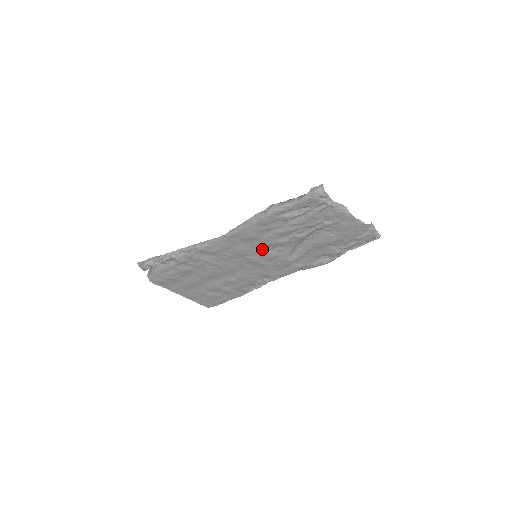
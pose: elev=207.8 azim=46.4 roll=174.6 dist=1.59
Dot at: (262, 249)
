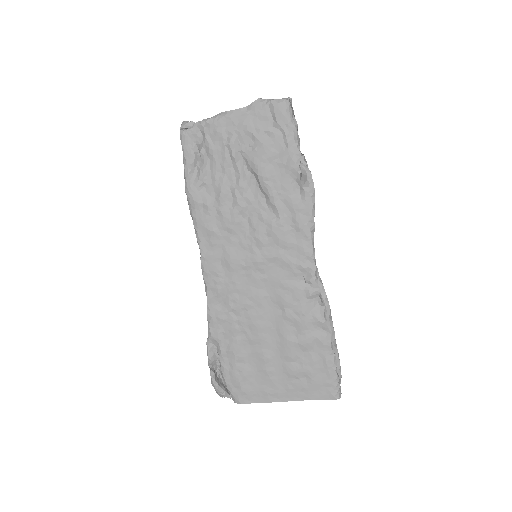
Dot at: (242, 238)
